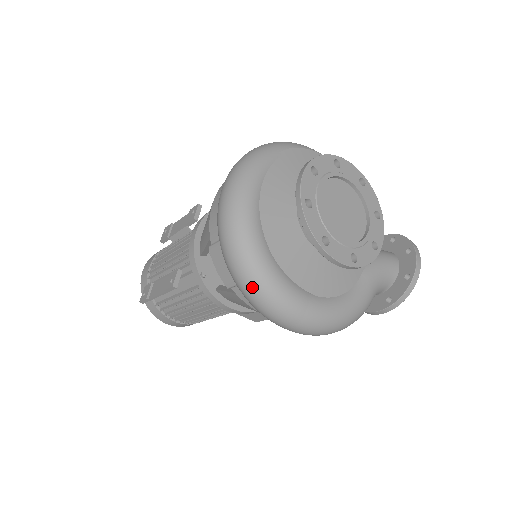
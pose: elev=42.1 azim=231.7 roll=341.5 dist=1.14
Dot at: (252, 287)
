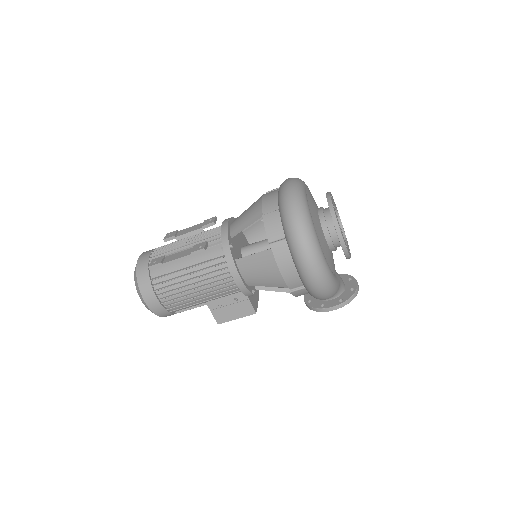
Dot at: (304, 231)
